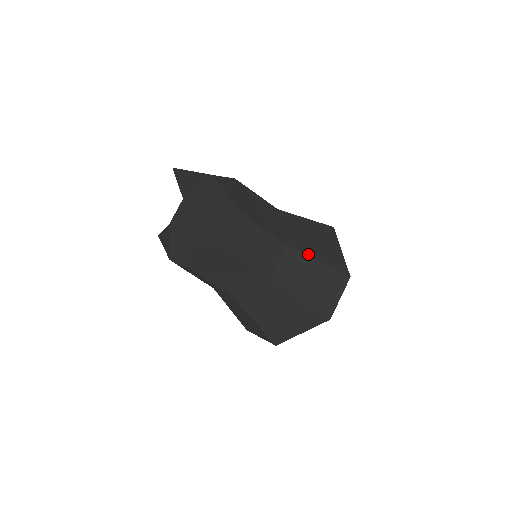
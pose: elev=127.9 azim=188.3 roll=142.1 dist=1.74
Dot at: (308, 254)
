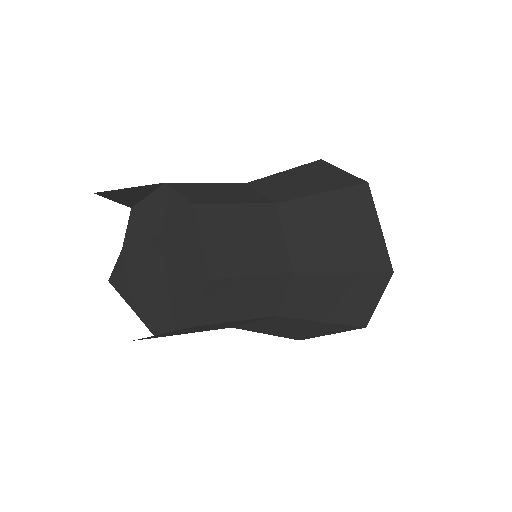
Dot at: (328, 269)
